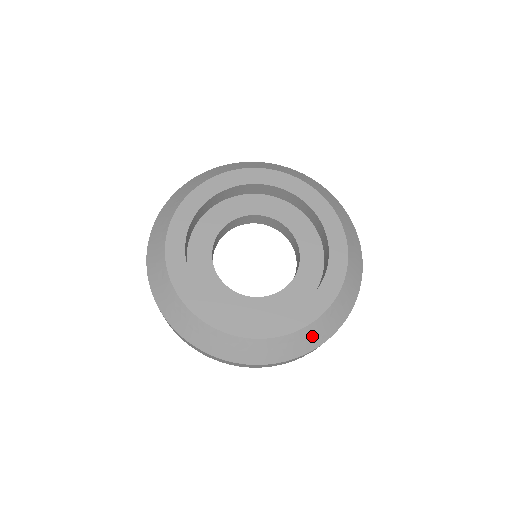
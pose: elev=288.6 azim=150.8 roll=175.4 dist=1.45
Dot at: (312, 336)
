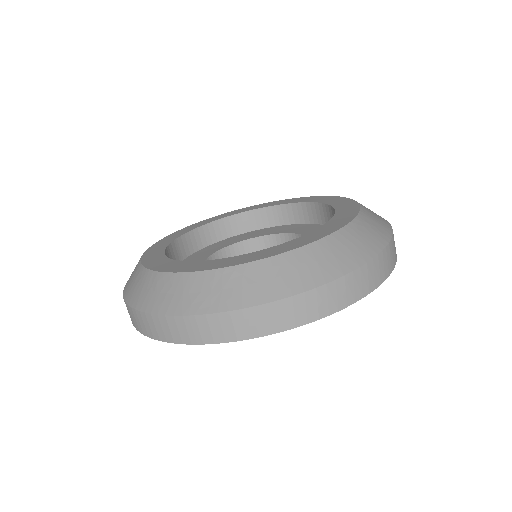
Dot at: (192, 292)
